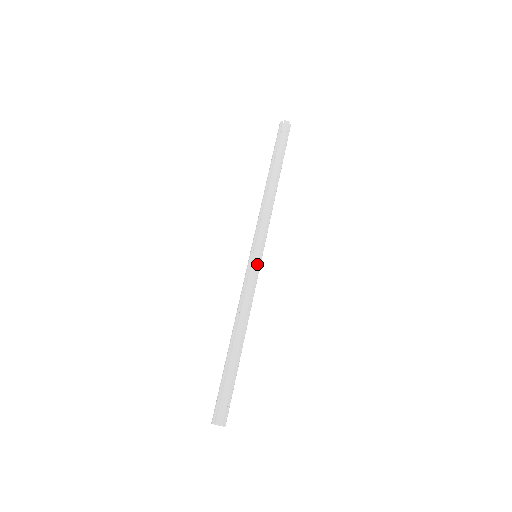
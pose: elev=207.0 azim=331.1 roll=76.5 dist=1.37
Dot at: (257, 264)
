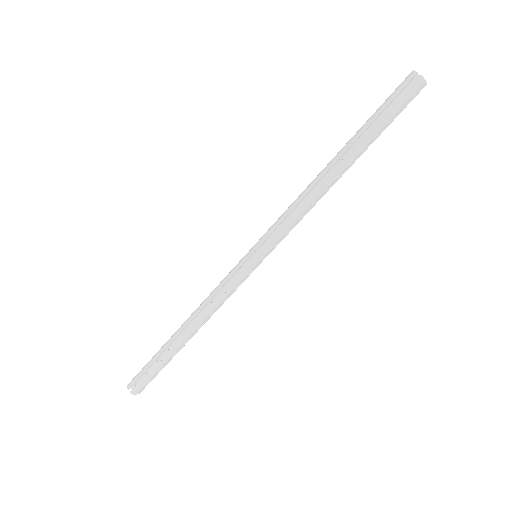
Dot at: (250, 270)
